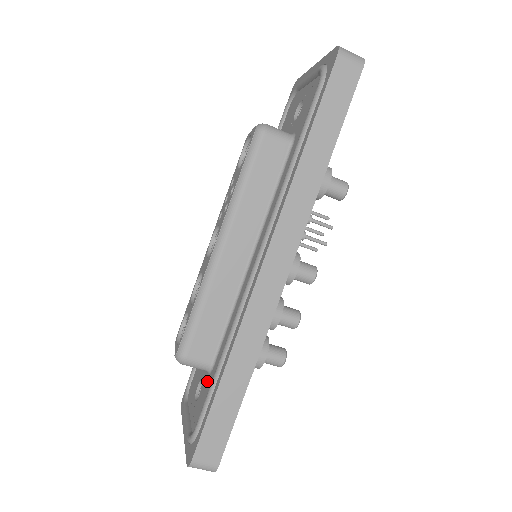
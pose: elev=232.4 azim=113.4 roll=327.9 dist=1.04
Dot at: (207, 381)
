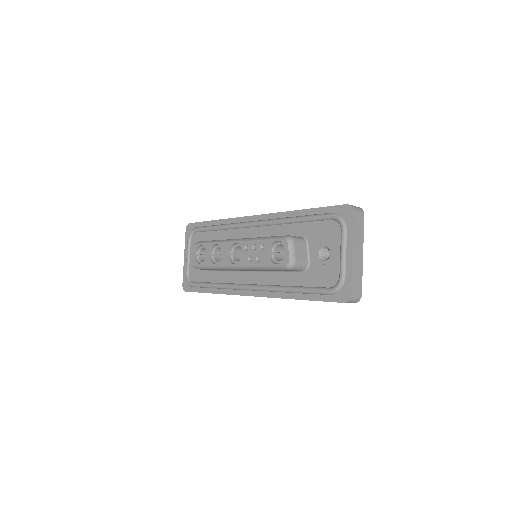
Dot at: occluded
